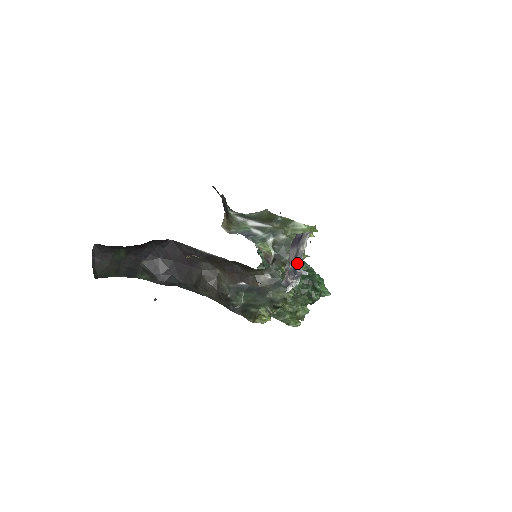
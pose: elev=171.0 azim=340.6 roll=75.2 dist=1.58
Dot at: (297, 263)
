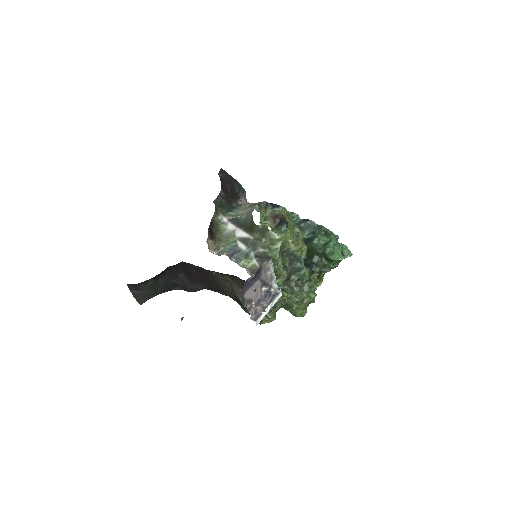
Dot at: (267, 288)
